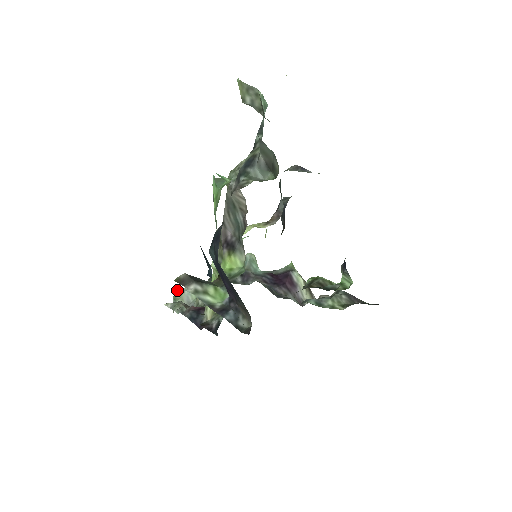
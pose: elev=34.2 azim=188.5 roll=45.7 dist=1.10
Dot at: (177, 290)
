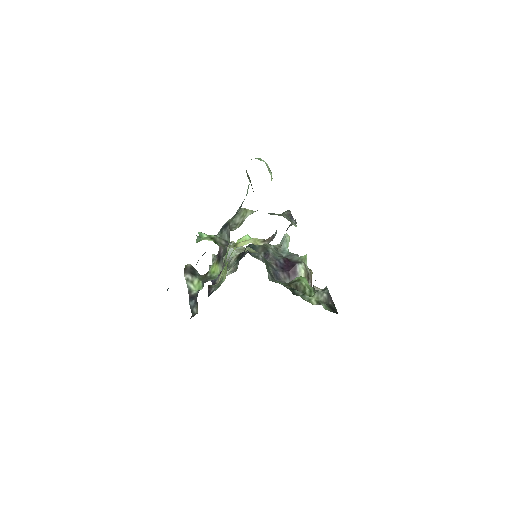
Dot at: (229, 243)
